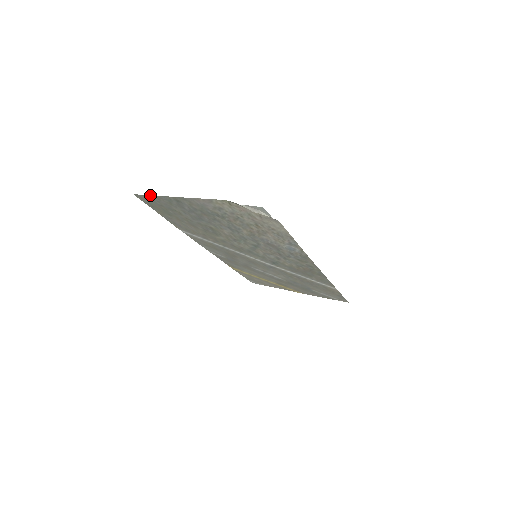
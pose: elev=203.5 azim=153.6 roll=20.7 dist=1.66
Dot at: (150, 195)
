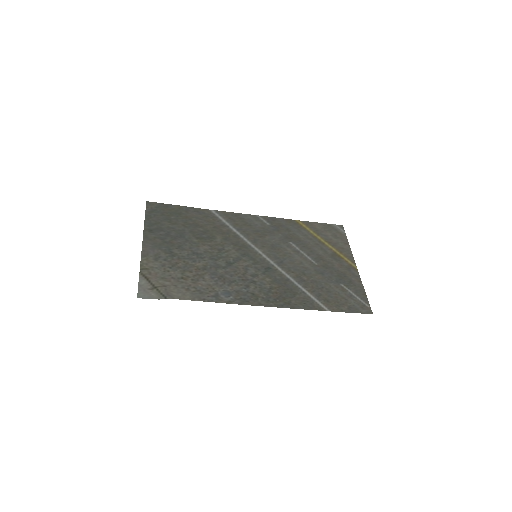
Dot at: (145, 213)
